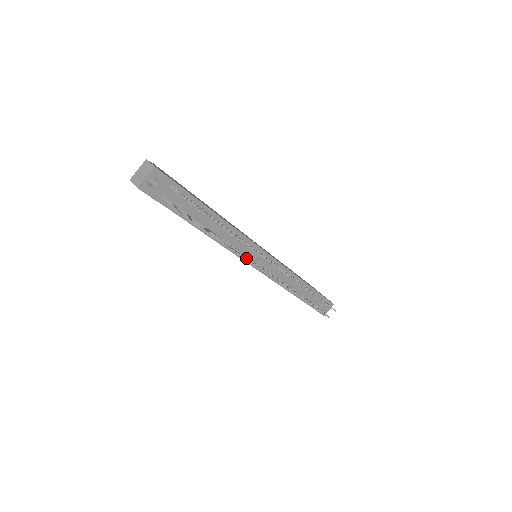
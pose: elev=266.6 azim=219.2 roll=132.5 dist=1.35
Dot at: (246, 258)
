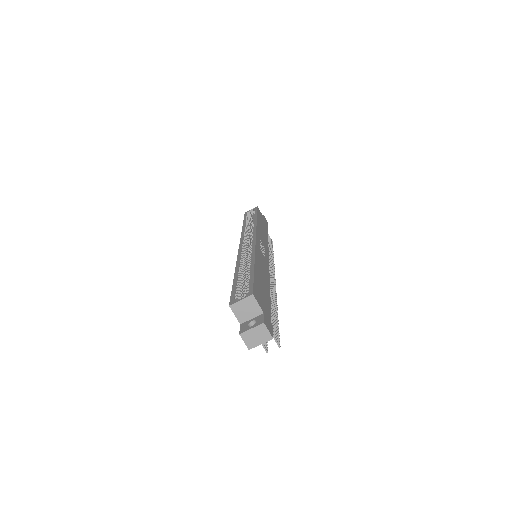
Dot at: occluded
